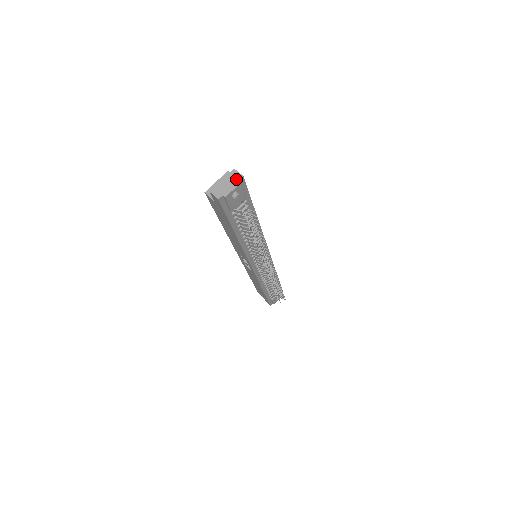
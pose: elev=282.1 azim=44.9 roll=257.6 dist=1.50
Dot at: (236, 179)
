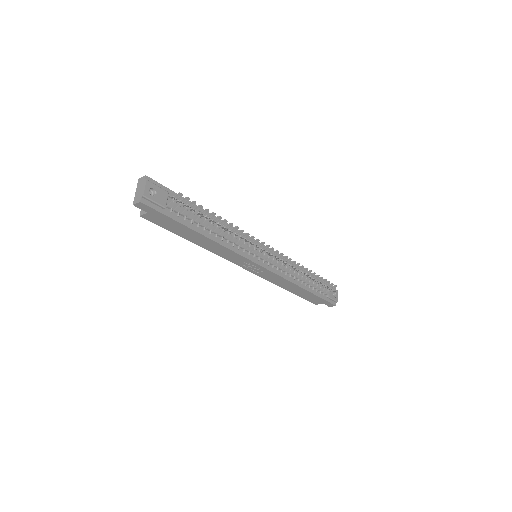
Dot at: (143, 181)
